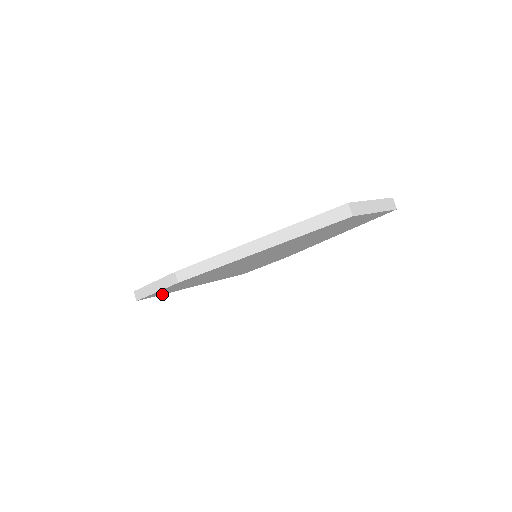
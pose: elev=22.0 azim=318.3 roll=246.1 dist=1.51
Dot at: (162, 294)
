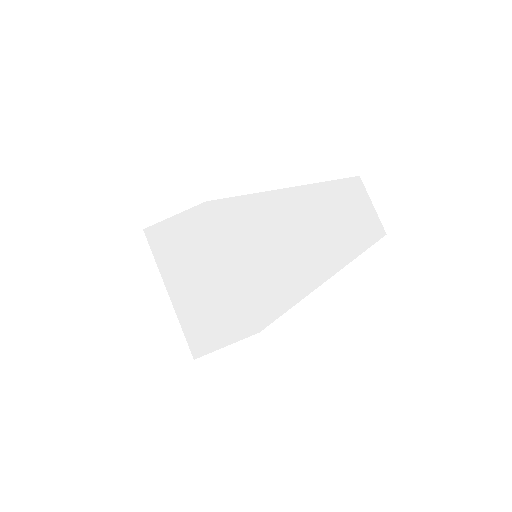
Dot at: (153, 255)
